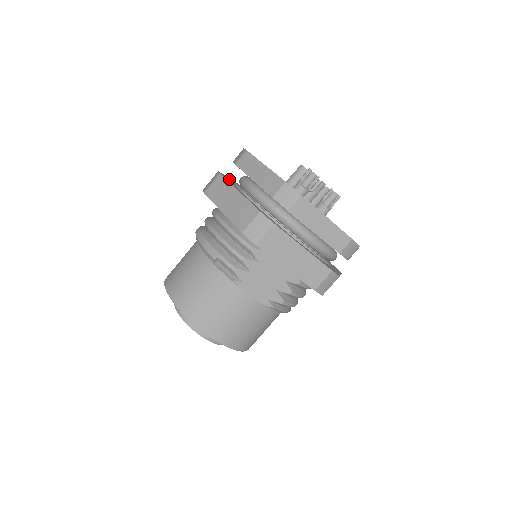
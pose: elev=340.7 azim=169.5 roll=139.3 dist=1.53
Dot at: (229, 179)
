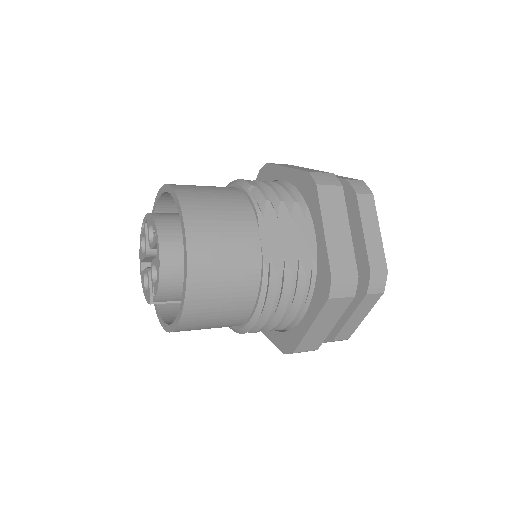
Dot at: occluded
